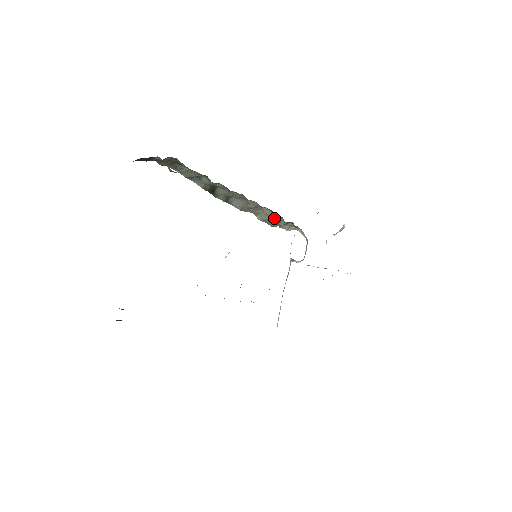
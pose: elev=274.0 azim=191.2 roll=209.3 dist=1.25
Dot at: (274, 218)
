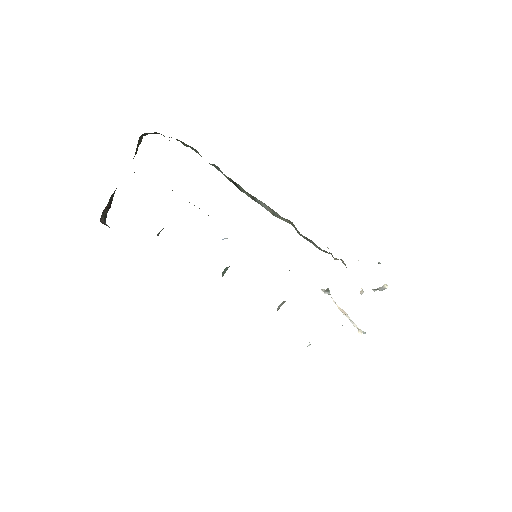
Dot at: (306, 238)
